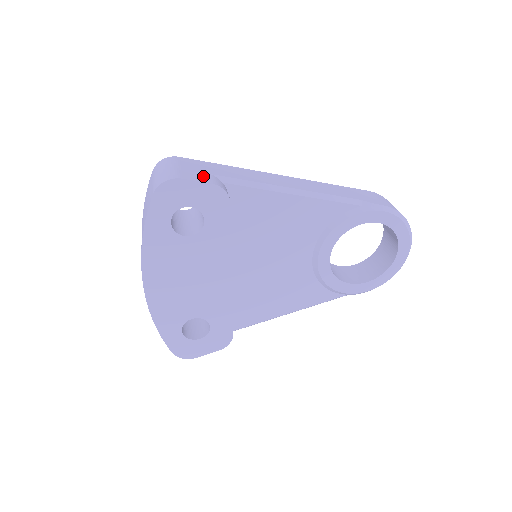
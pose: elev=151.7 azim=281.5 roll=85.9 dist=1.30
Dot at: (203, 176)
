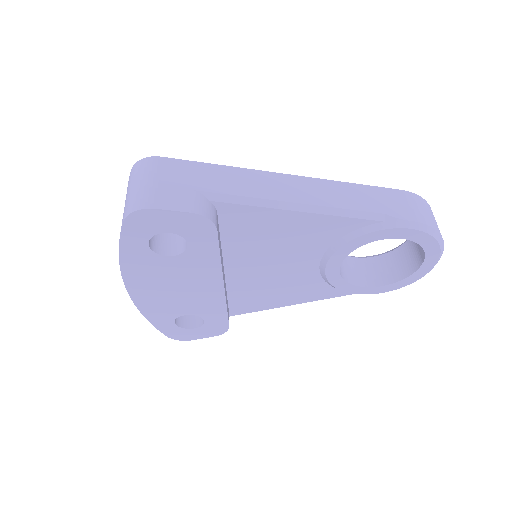
Dot at: (184, 197)
